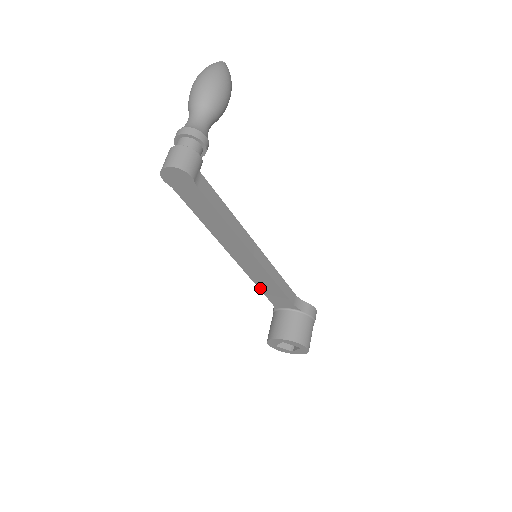
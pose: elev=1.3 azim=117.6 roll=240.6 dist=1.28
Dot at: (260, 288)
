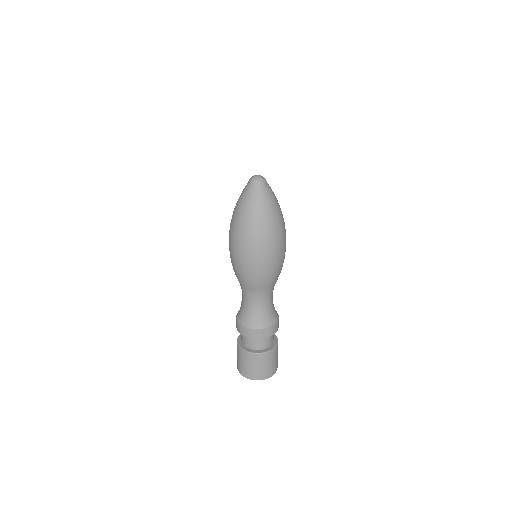
Dot at: occluded
